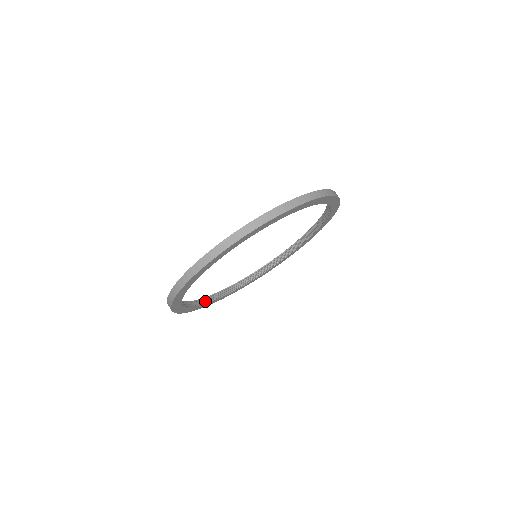
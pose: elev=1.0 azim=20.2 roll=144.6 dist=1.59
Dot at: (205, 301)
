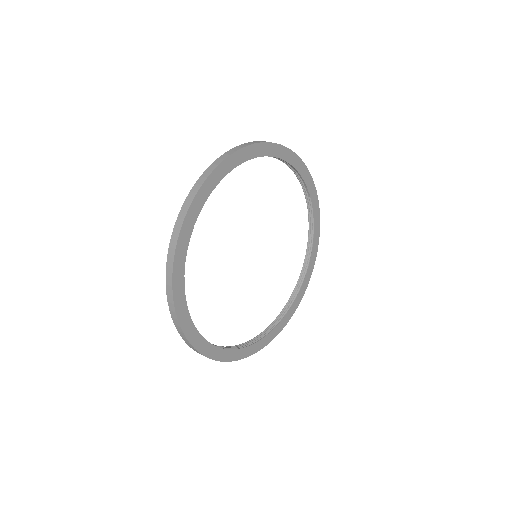
Dot at: (206, 341)
